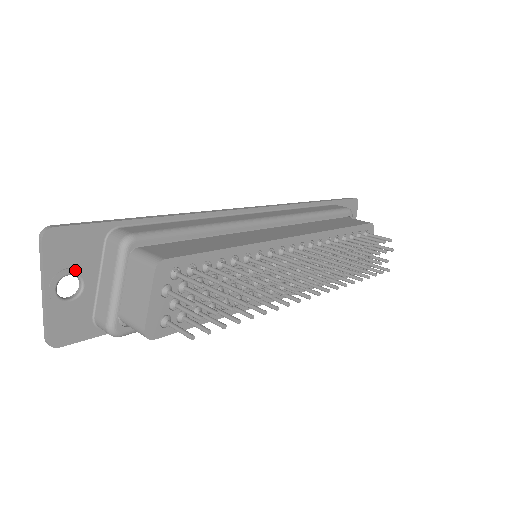
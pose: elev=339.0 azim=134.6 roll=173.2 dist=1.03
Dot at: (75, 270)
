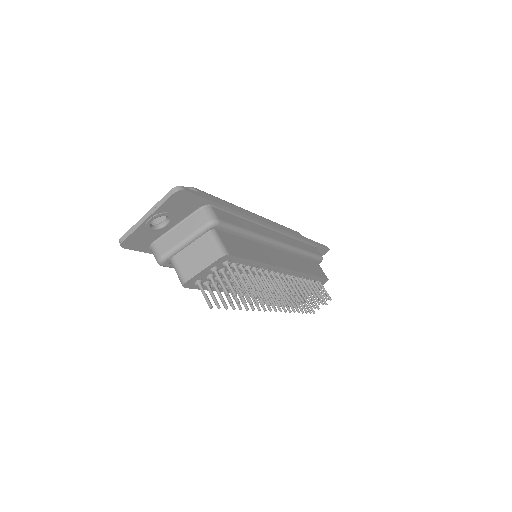
Dot at: (171, 216)
